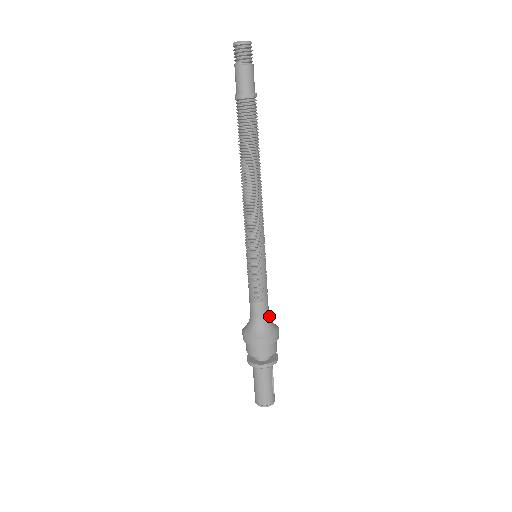
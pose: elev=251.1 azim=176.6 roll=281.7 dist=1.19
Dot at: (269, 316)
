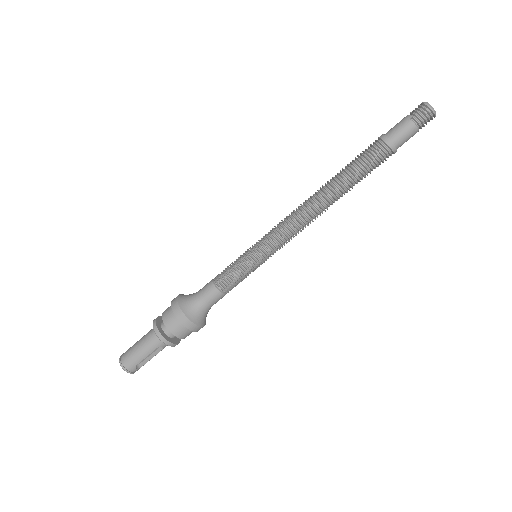
Dot at: (208, 308)
